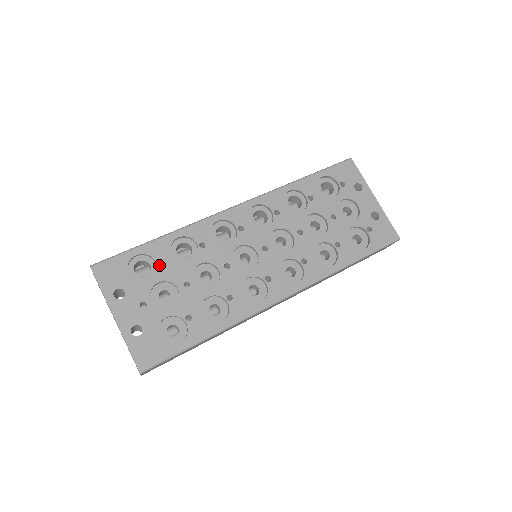
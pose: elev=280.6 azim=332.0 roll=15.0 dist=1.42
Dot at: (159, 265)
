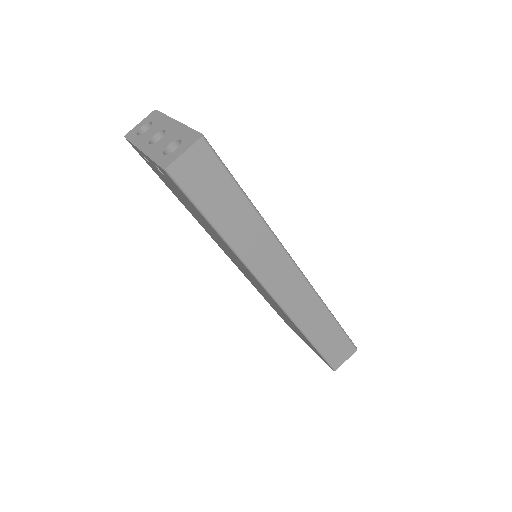
Dot at: occluded
